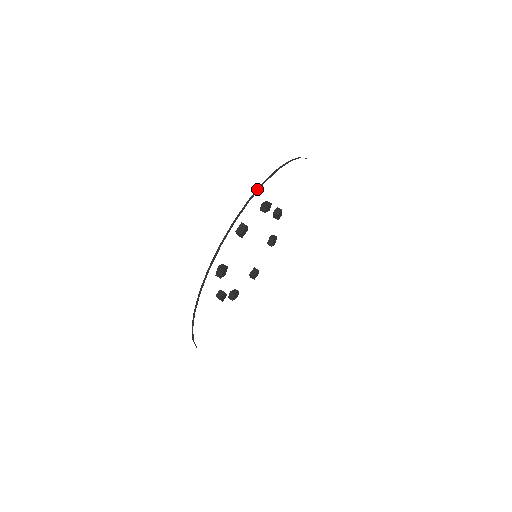
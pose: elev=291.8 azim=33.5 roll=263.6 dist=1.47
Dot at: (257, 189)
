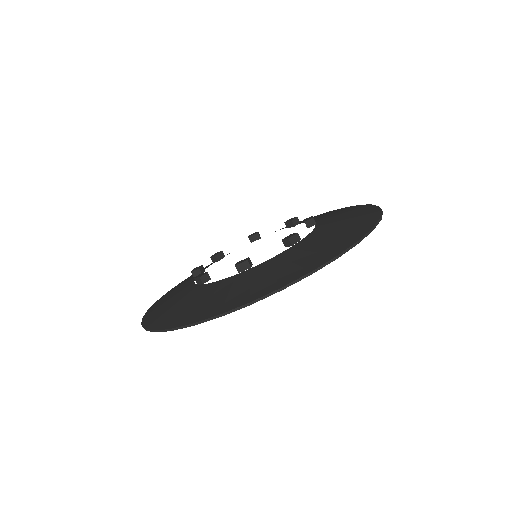
Dot at: (269, 293)
